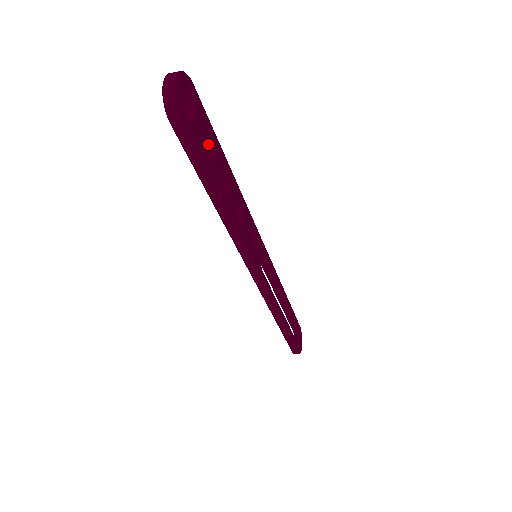
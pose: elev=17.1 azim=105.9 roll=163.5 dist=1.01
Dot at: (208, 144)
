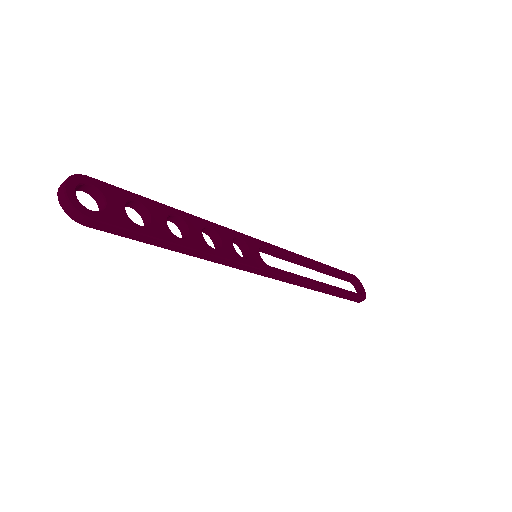
Dot at: (139, 208)
